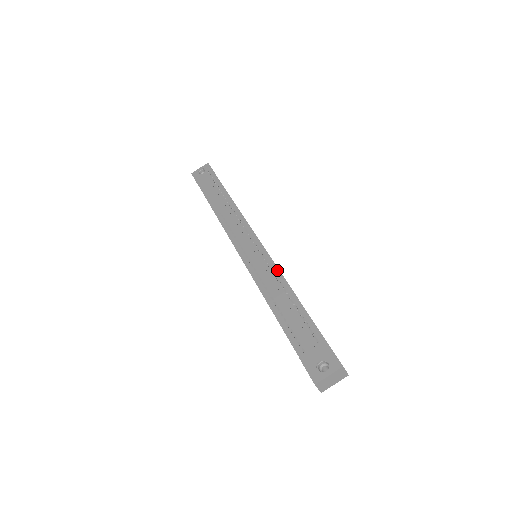
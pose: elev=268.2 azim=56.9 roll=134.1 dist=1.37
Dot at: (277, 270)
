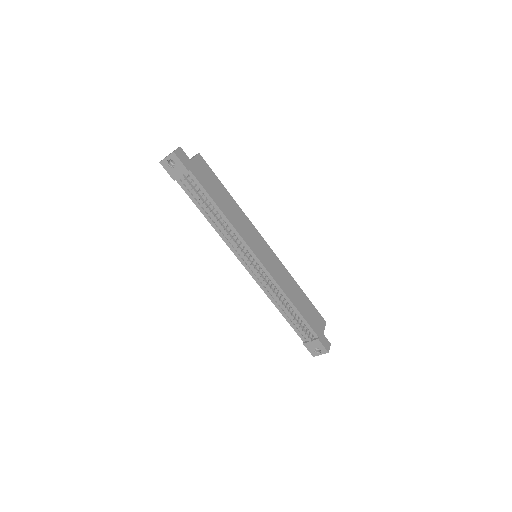
Dot at: (279, 288)
